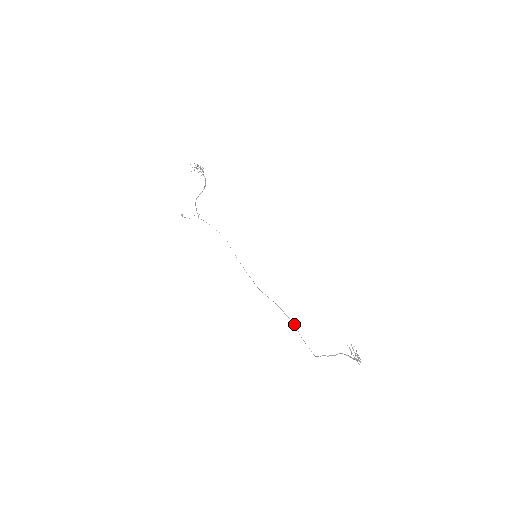
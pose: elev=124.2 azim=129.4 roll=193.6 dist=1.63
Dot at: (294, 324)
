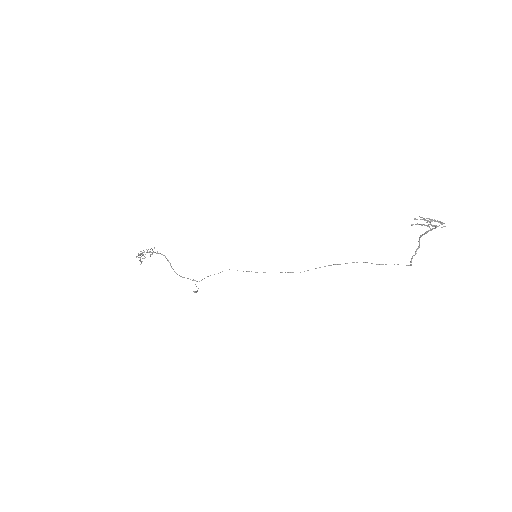
Dot at: occluded
